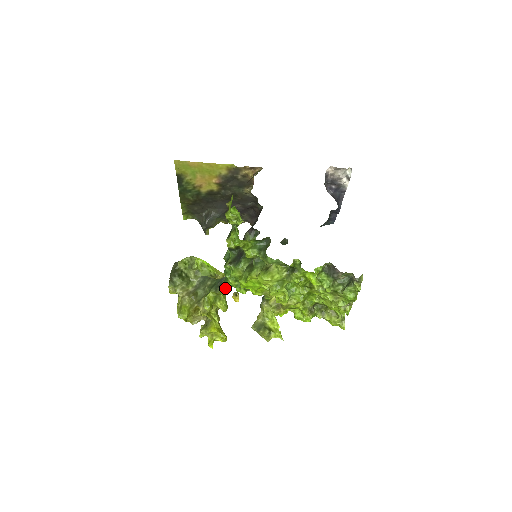
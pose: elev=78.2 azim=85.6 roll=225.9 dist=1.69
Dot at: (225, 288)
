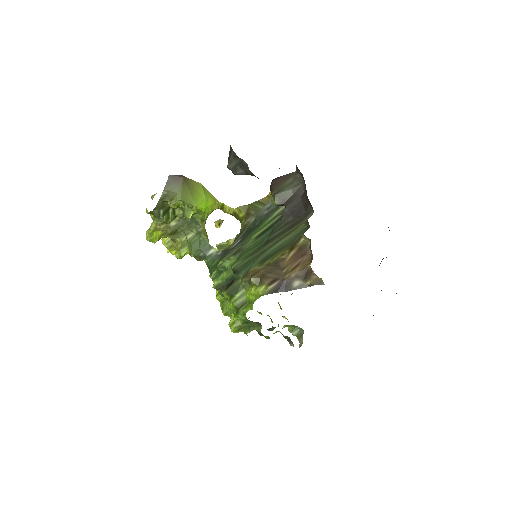
Dot at: occluded
